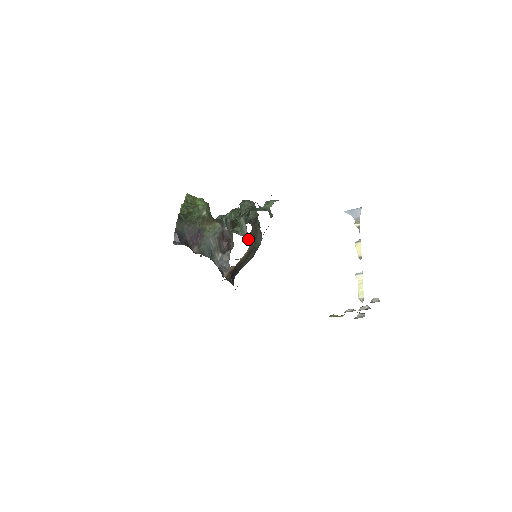
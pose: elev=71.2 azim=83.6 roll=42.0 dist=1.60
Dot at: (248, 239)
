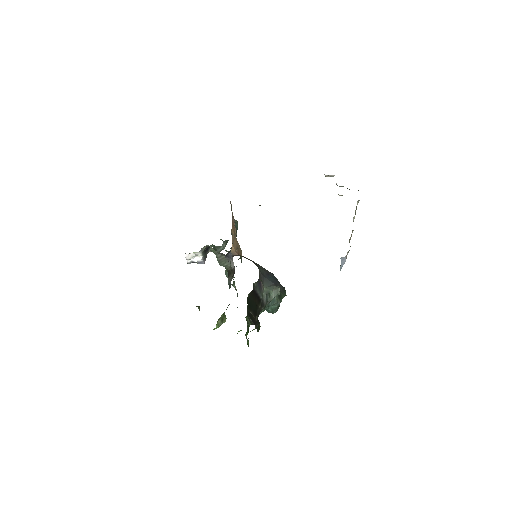
Dot at: occluded
